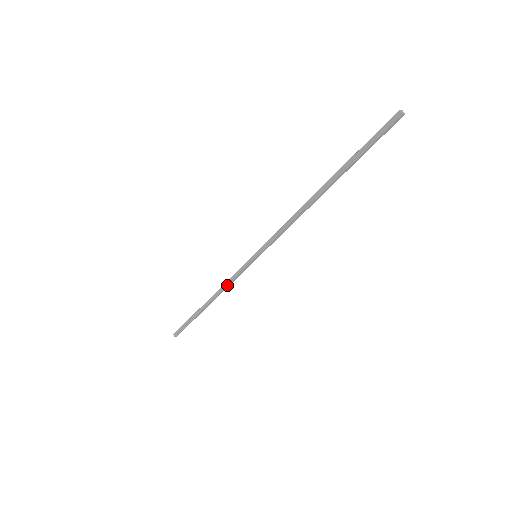
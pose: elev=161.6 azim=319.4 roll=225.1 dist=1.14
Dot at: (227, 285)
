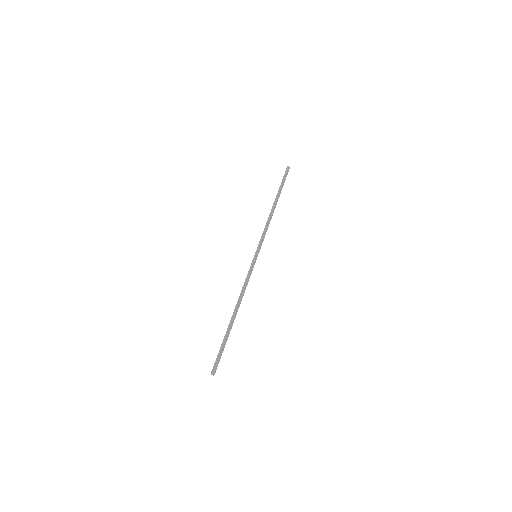
Dot at: (245, 286)
